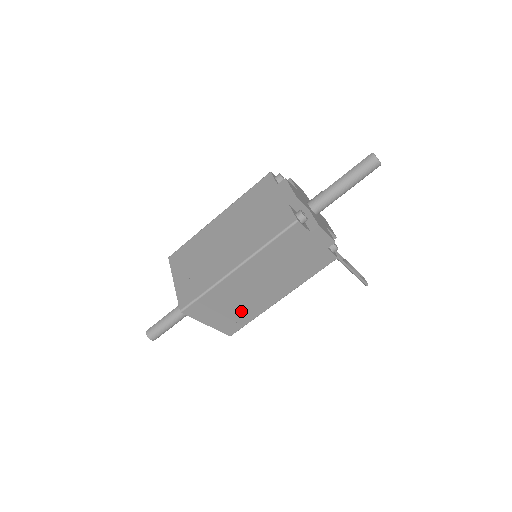
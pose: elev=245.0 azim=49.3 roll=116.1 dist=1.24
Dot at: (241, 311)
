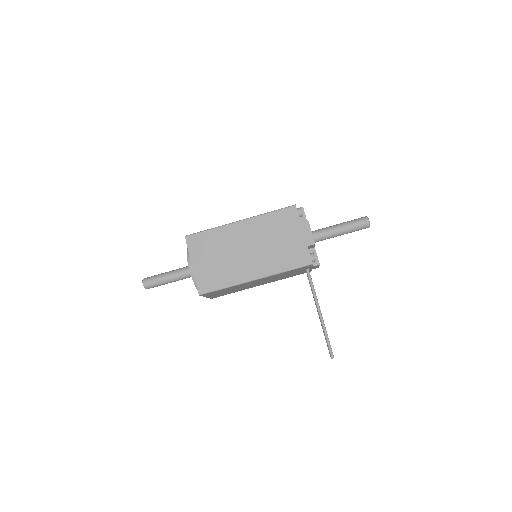
Dot at: (221, 269)
